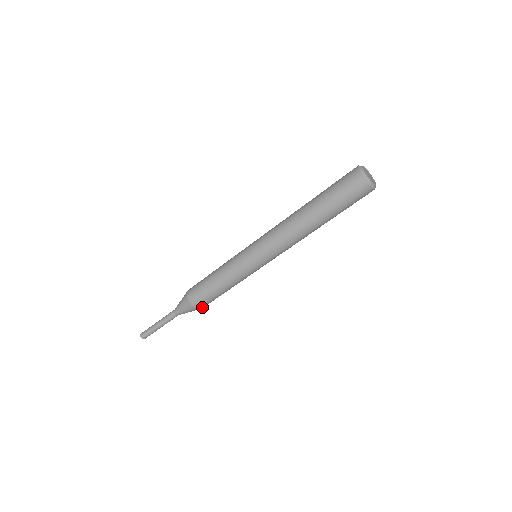
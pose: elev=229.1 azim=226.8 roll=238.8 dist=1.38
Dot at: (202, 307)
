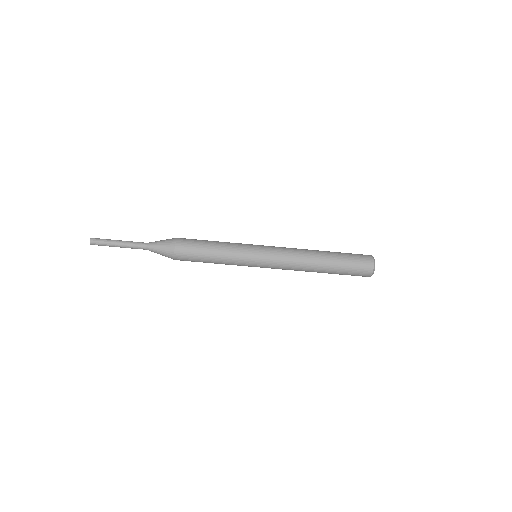
Dot at: occluded
